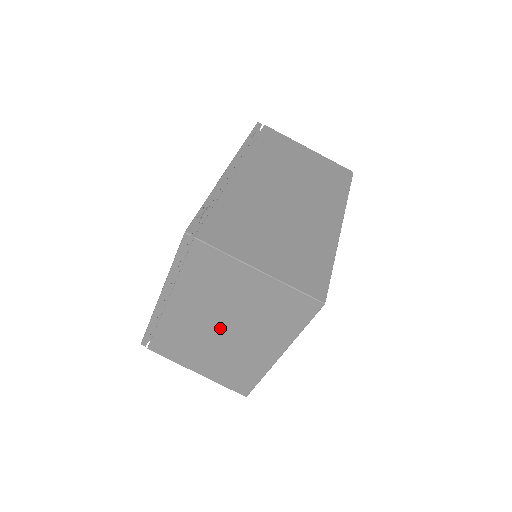
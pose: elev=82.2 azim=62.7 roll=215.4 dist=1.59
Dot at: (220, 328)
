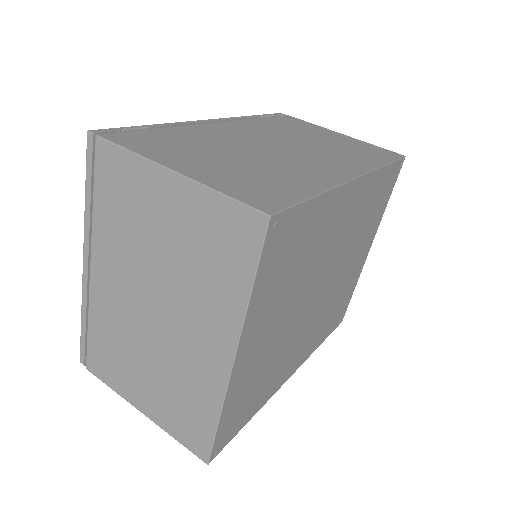
Dot at: (150, 309)
